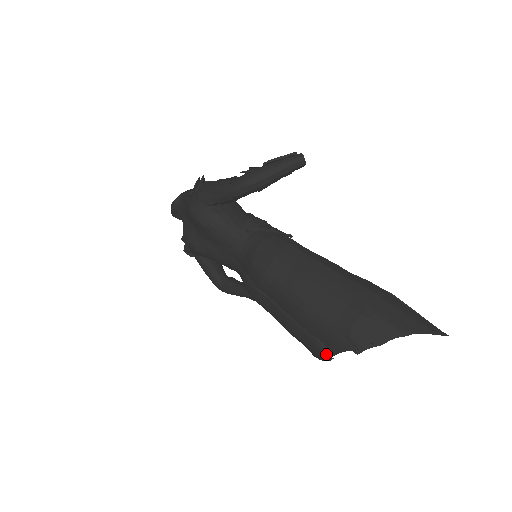
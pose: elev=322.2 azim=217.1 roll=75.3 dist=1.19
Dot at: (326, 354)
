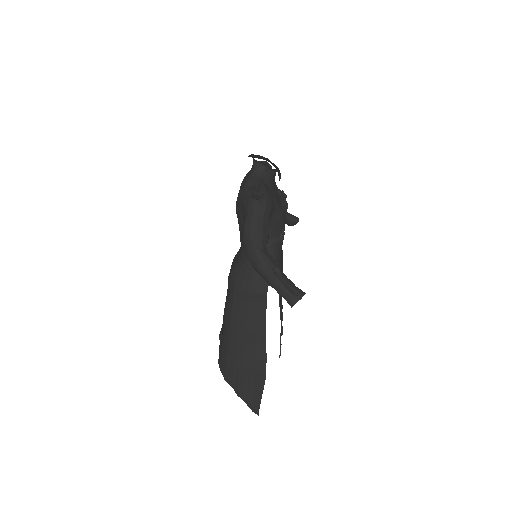
Dot at: (220, 336)
